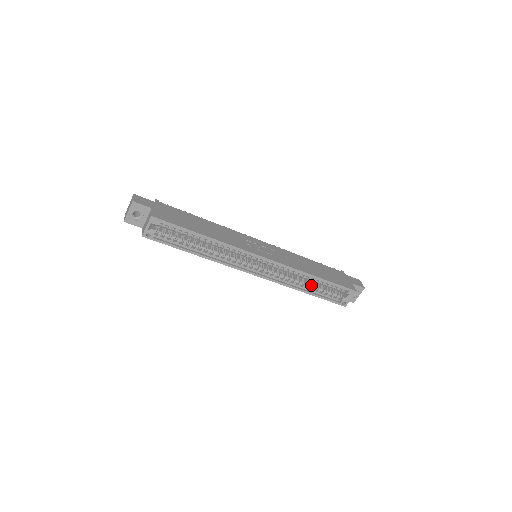
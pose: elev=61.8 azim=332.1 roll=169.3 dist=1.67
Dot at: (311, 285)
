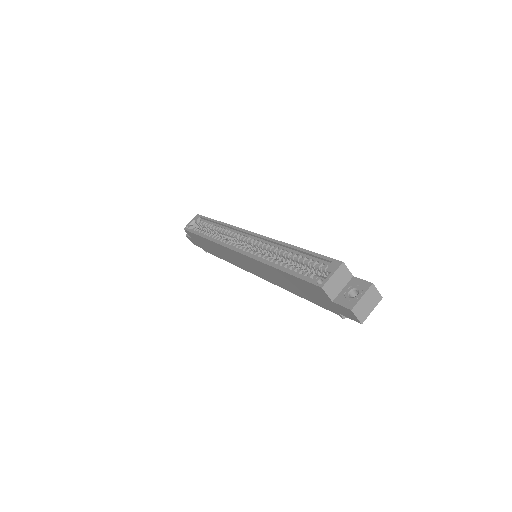
Dot at: (288, 264)
